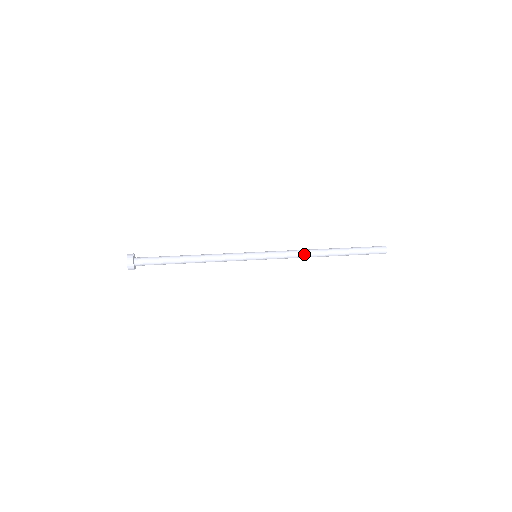
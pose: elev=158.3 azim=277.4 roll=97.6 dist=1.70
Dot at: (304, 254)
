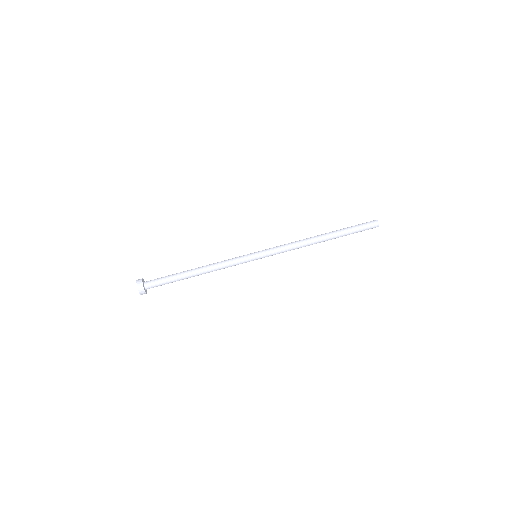
Dot at: (301, 246)
